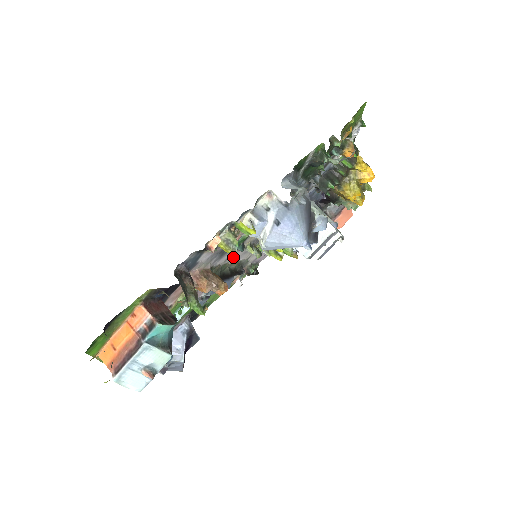
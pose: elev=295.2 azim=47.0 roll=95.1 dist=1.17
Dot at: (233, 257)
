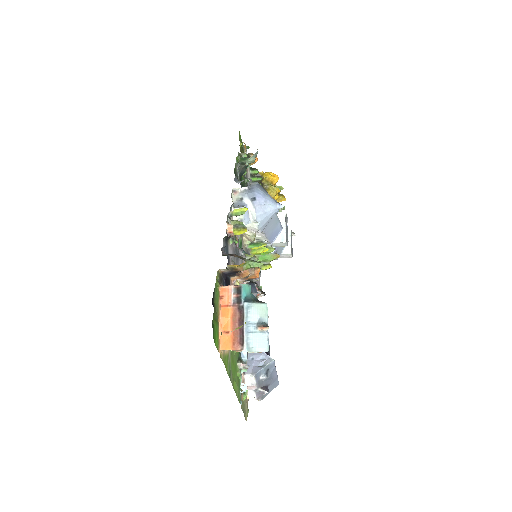
Dot at: occluded
